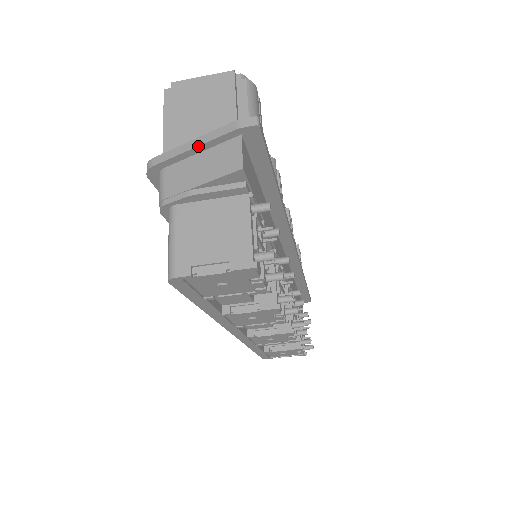
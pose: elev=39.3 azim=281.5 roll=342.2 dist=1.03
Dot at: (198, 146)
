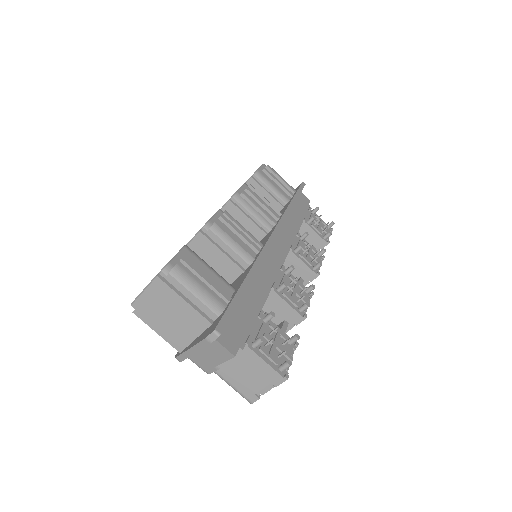
Dot at: occluded
